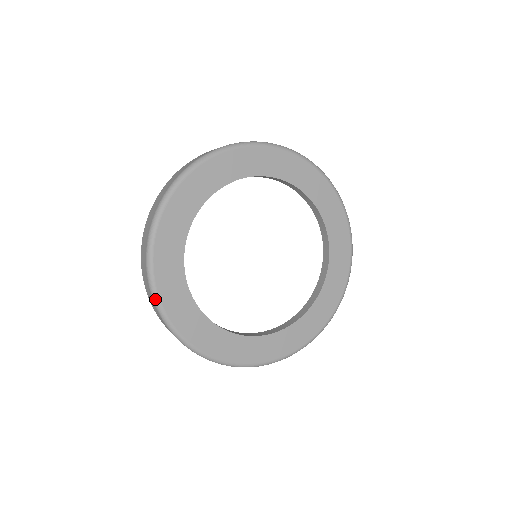
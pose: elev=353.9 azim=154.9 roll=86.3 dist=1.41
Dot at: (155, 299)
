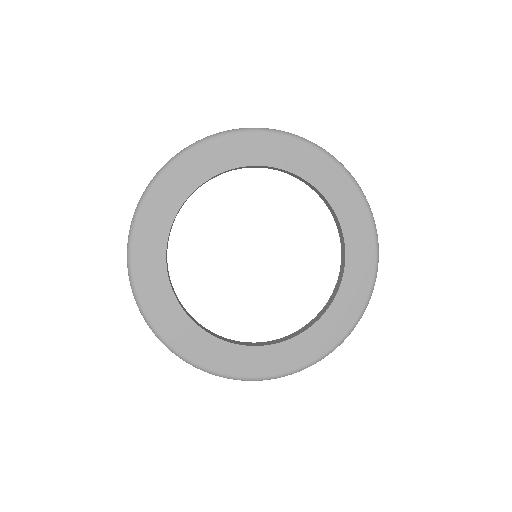
Dot at: (137, 209)
